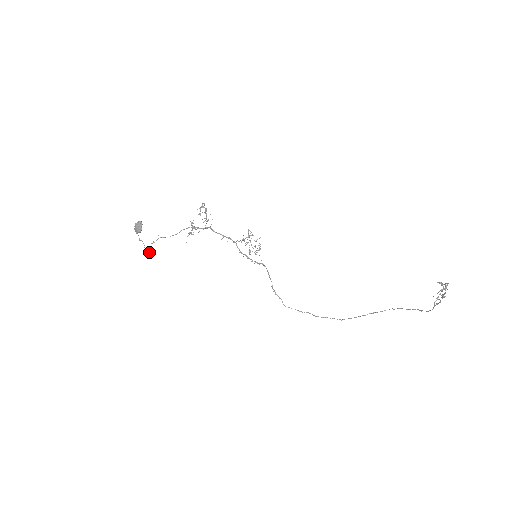
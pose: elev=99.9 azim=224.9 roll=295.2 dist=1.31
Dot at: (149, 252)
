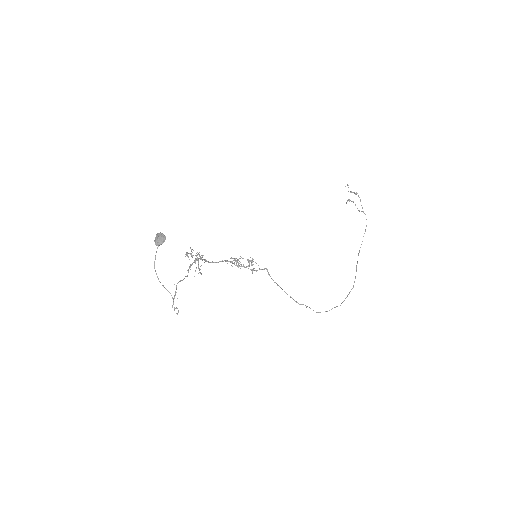
Dot at: (178, 310)
